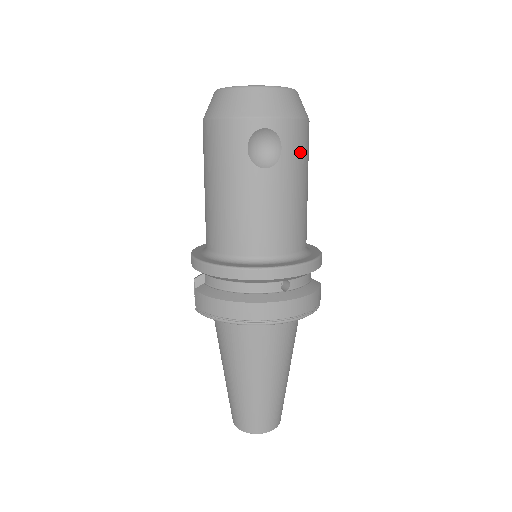
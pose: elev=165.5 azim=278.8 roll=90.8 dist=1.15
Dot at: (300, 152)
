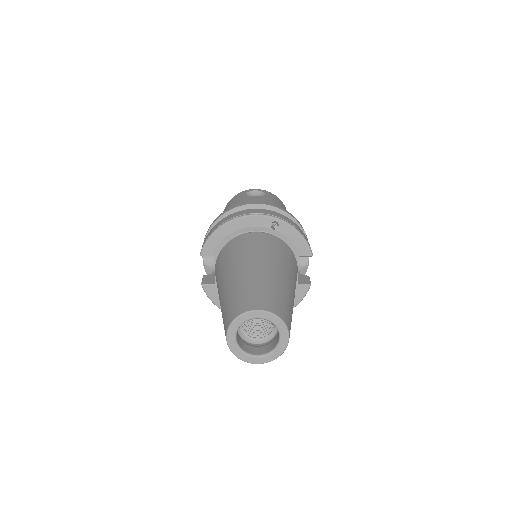
Dot at: (280, 203)
